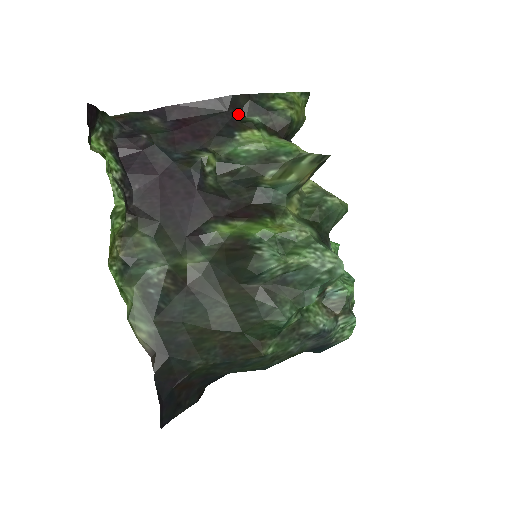
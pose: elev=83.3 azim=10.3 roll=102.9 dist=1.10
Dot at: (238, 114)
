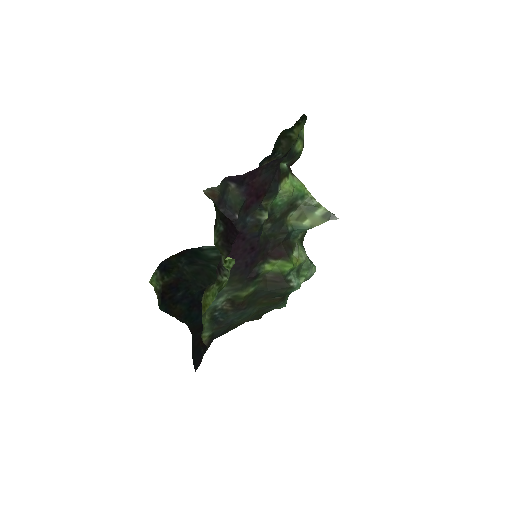
Dot at: (279, 165)
